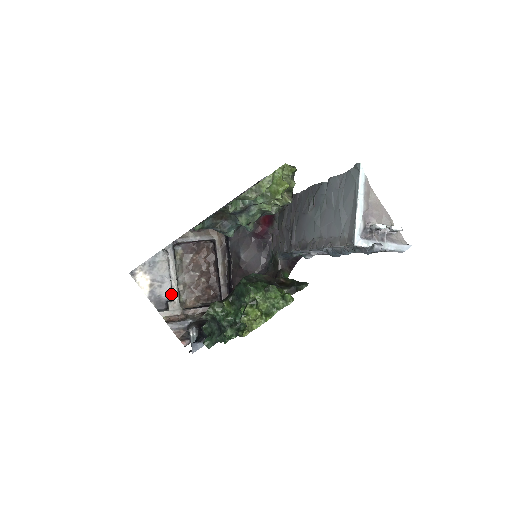
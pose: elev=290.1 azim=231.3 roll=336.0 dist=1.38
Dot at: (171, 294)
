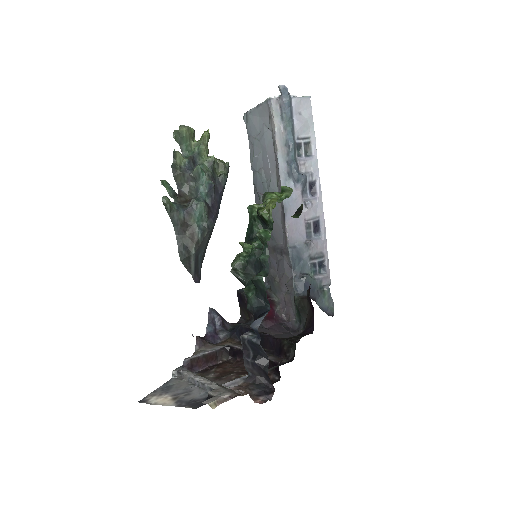
Dot at: occluded
